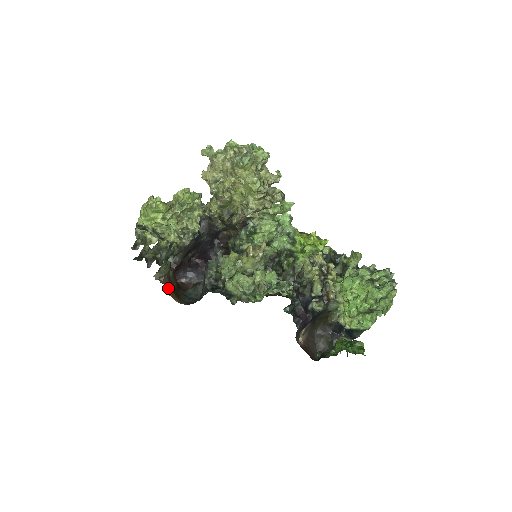
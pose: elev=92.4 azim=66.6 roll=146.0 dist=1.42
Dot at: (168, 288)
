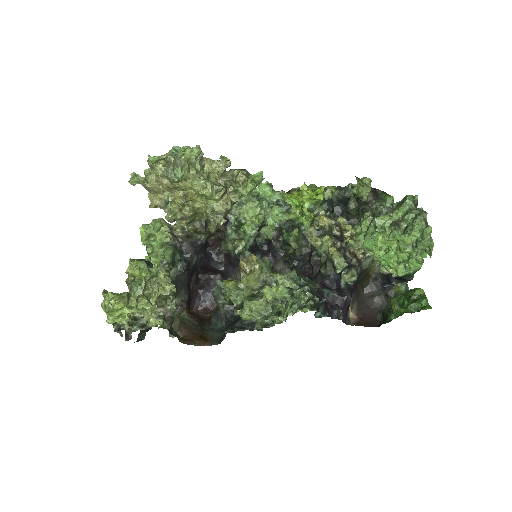
Dot at: (190, 339)
